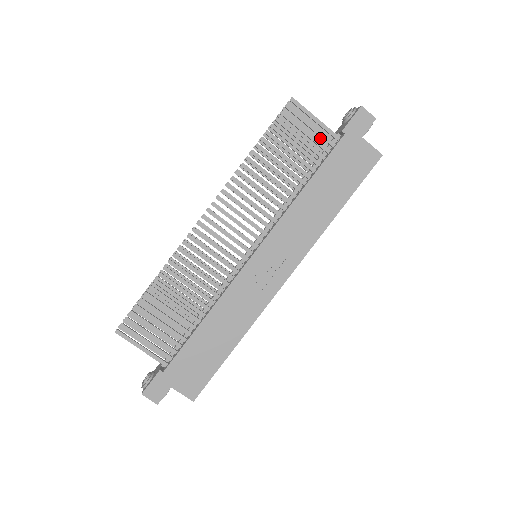
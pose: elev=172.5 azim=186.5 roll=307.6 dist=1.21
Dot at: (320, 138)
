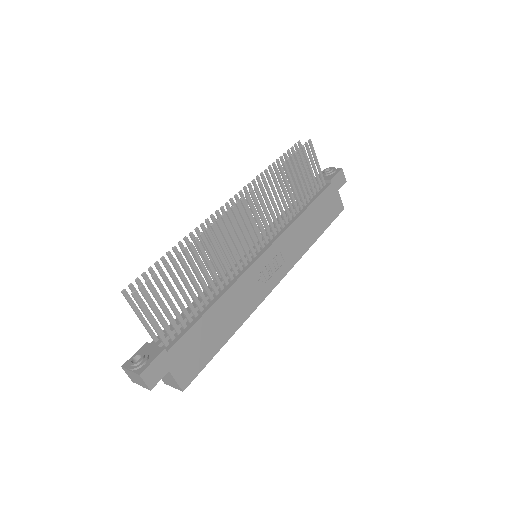
Dot at: occluded
